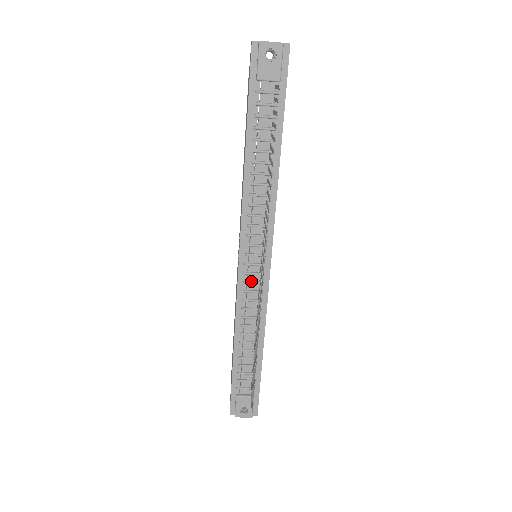
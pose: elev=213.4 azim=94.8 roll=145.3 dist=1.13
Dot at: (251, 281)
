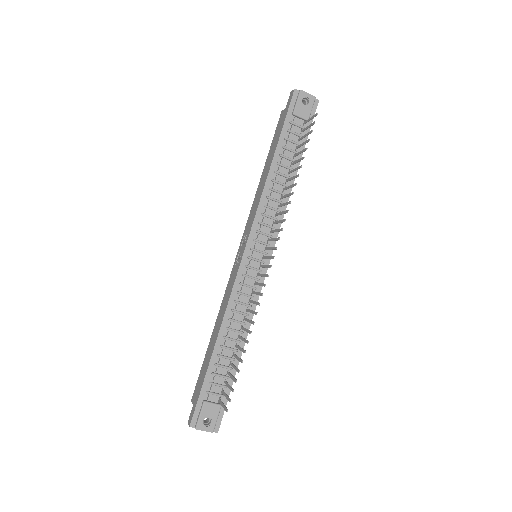
Dot at: (249, 275)
